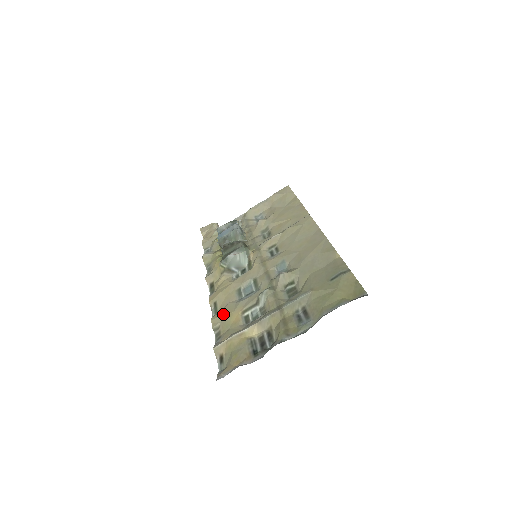
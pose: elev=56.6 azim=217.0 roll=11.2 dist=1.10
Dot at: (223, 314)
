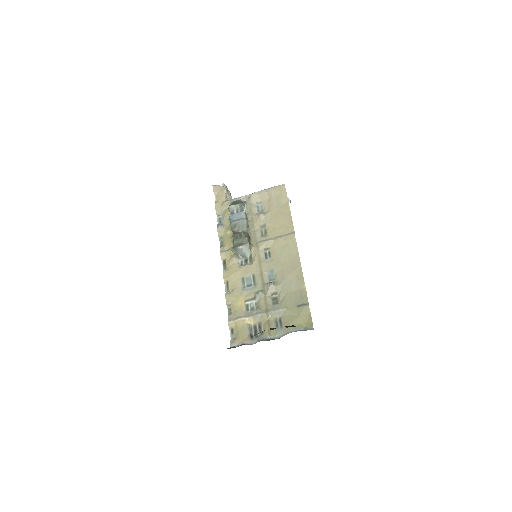
Dot at: (233, 296)
